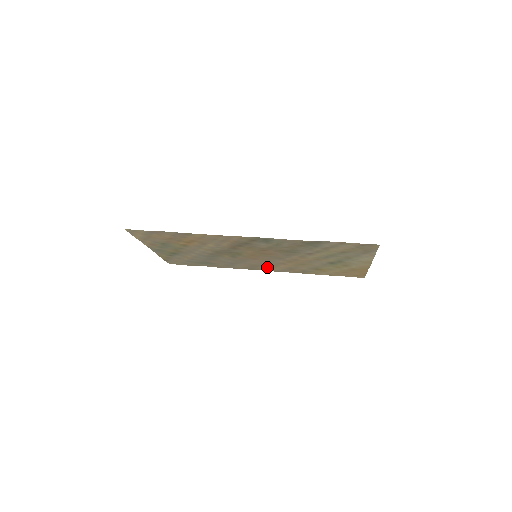
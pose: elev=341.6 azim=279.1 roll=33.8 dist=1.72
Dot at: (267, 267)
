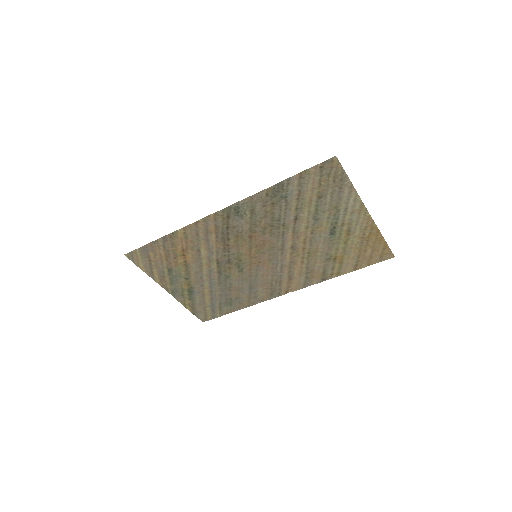
Dot at: (286, 282)
